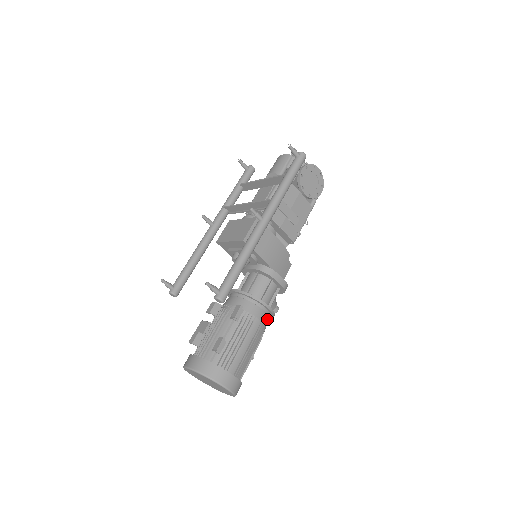
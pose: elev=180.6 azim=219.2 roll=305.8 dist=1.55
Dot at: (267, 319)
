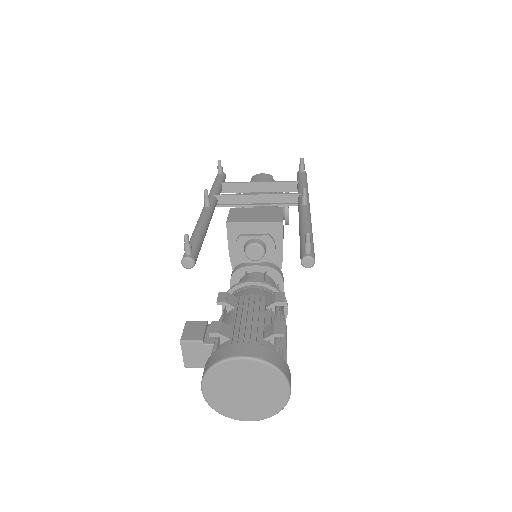
Dot at: occluded
